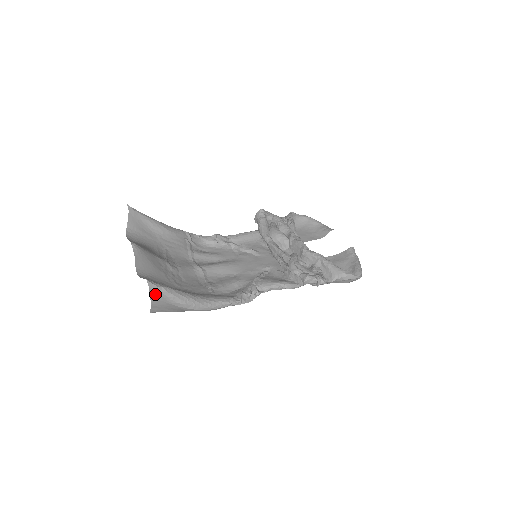
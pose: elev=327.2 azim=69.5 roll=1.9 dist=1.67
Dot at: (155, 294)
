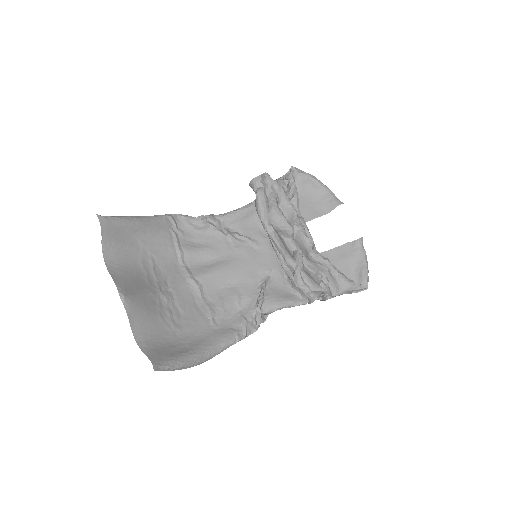
Dot at: occluded
